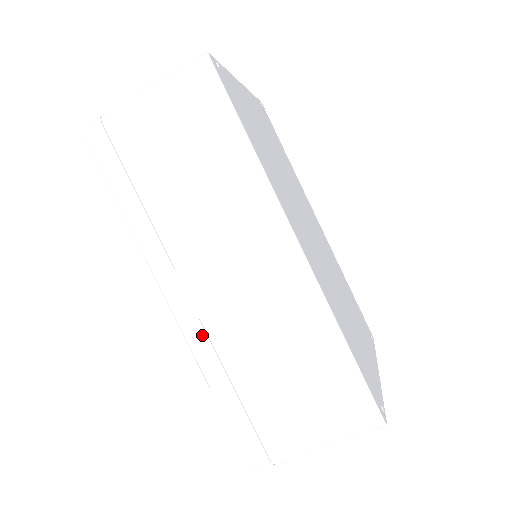
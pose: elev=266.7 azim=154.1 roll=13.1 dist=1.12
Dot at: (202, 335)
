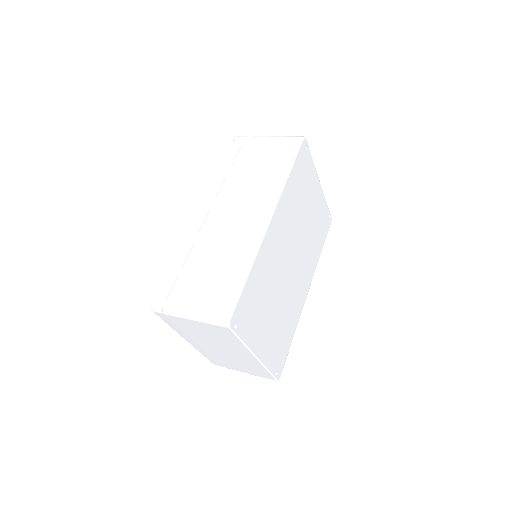
Dot at: (197, 232)
